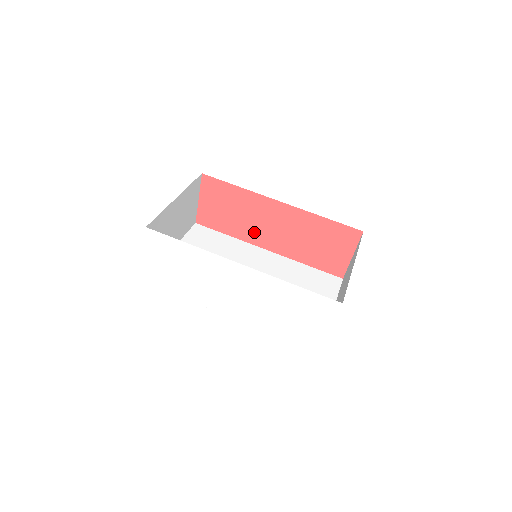
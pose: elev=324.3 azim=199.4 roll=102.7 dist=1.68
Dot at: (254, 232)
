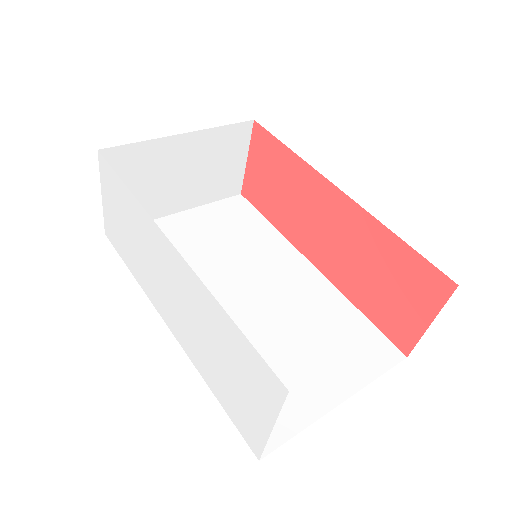
Dot at: (300, 229)
